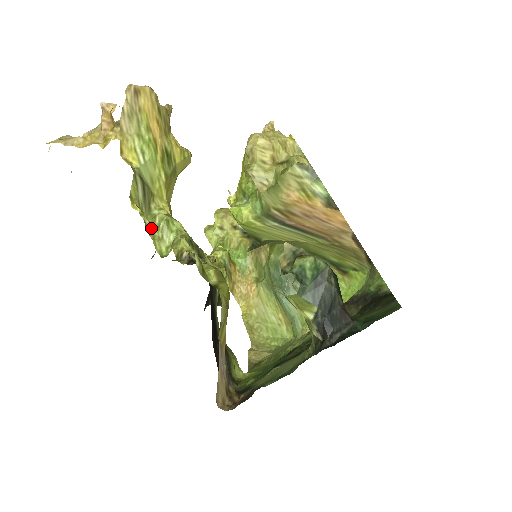
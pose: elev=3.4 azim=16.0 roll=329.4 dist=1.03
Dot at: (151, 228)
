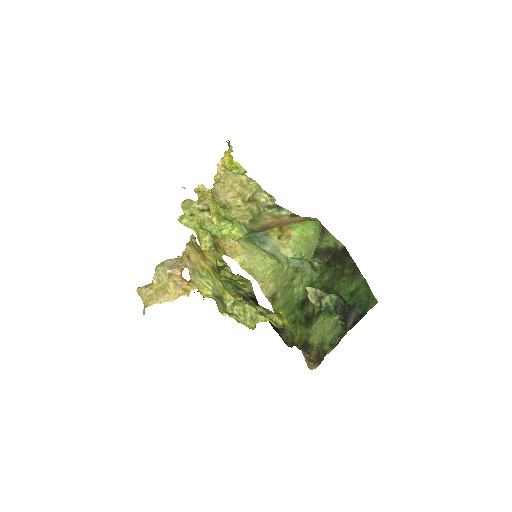
Dot at: (237, 318)
